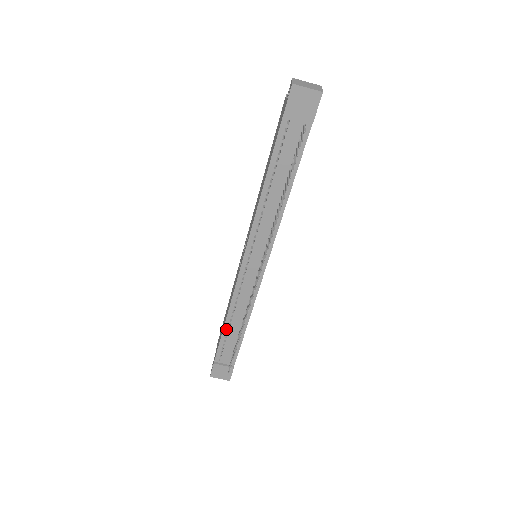
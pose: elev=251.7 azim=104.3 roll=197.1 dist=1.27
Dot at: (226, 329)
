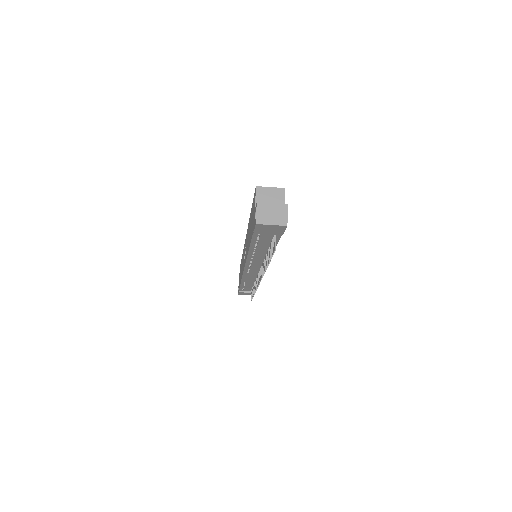
Dot at: (243, 284)
